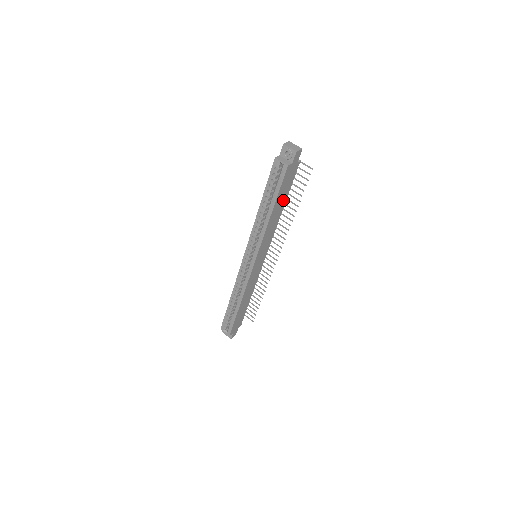
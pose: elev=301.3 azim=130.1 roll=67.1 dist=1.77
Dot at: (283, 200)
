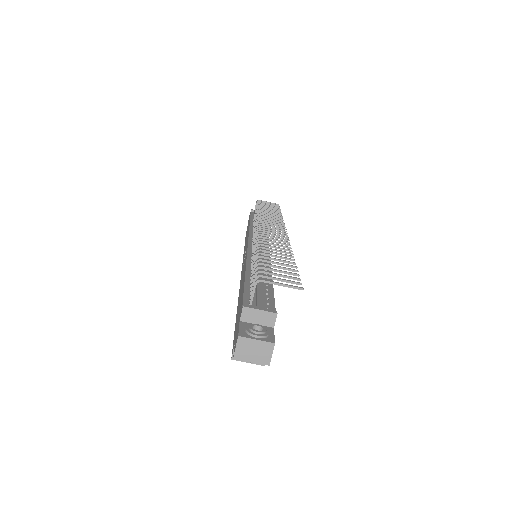
Dot at: occluded
